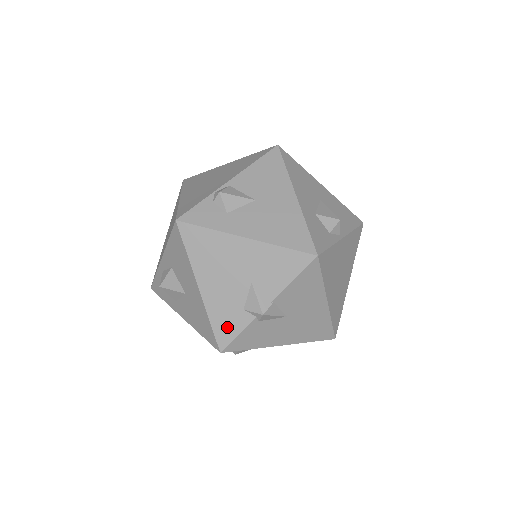
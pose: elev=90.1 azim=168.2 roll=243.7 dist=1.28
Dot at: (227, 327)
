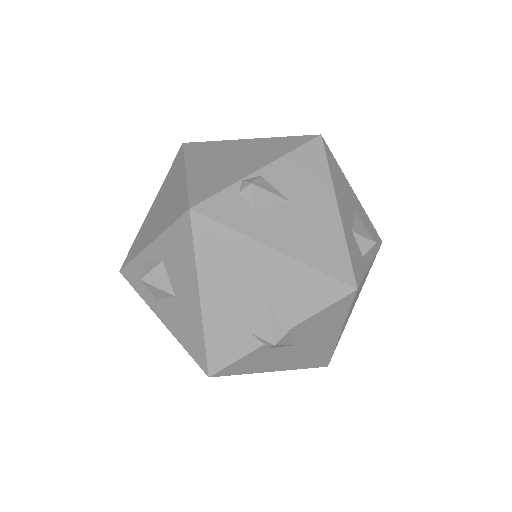
Dot at: (225, 350)
